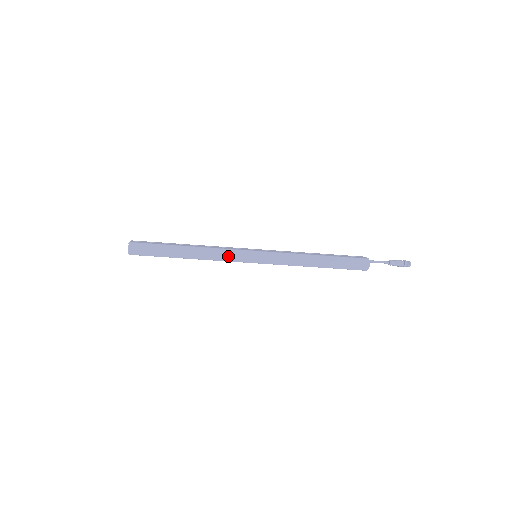
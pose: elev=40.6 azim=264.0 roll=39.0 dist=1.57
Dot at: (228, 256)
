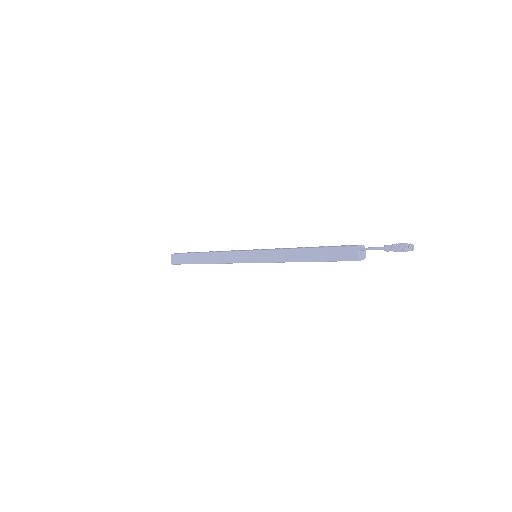
Dot at: (231, 258)
